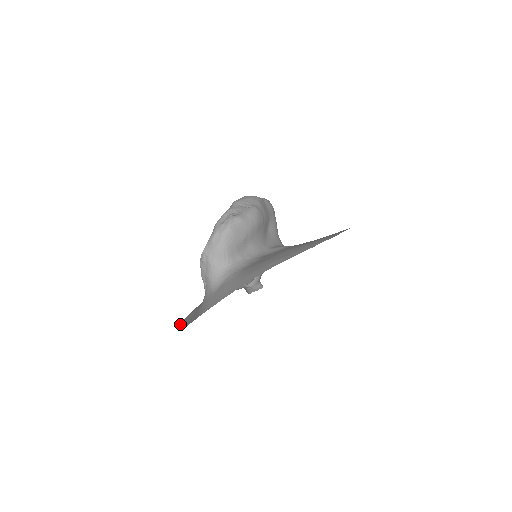
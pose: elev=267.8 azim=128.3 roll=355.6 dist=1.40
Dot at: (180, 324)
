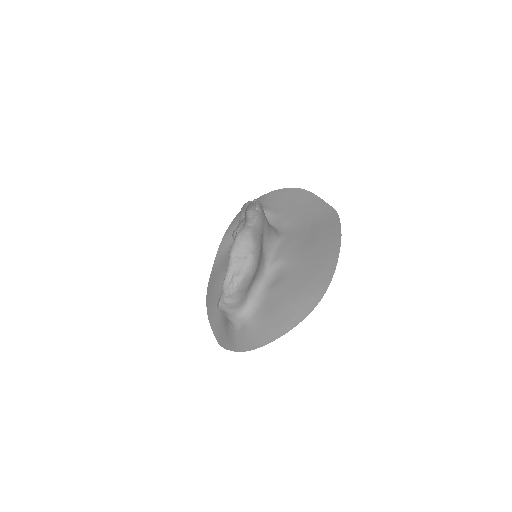
Dot at: (208, 313)
